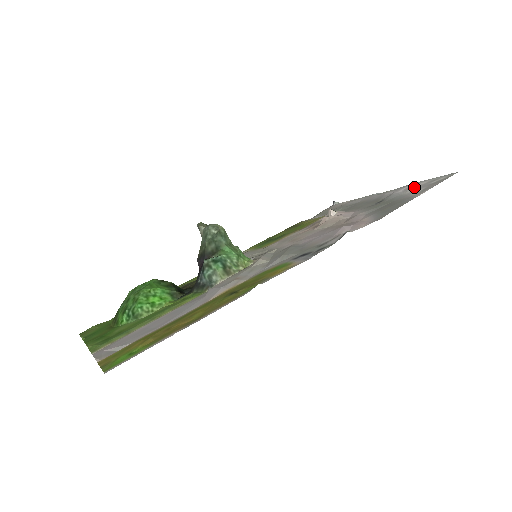
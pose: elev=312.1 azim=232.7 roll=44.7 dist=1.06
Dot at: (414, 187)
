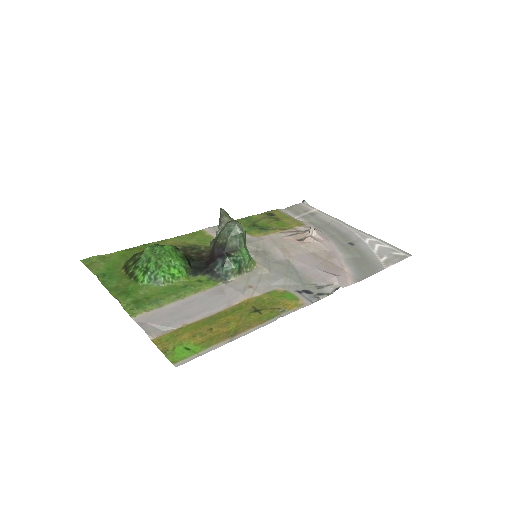
Dot at: (379, 246)
